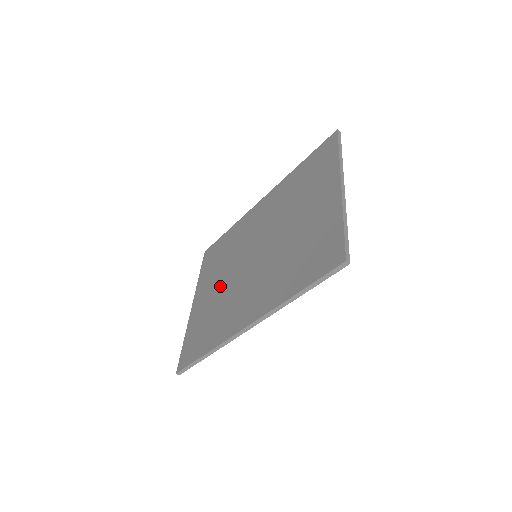
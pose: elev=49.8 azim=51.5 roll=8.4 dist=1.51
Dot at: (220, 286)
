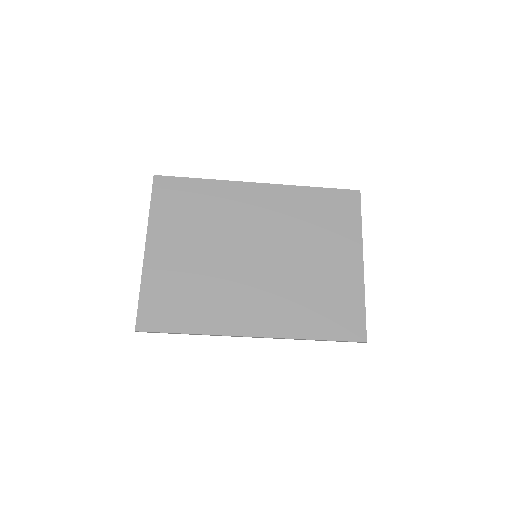
Dot at: (202, 257)
